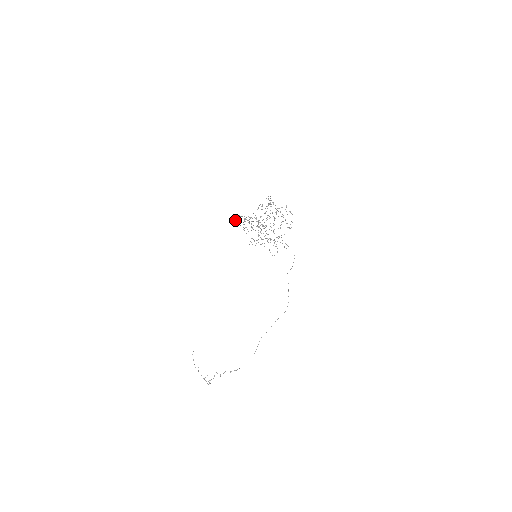
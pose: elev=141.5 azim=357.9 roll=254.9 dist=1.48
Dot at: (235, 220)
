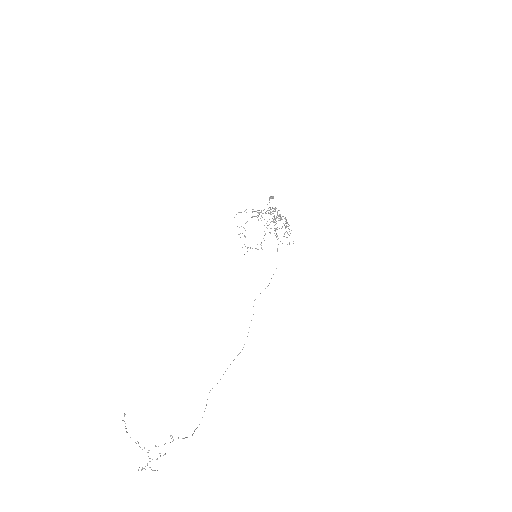
Dot at: occluded
